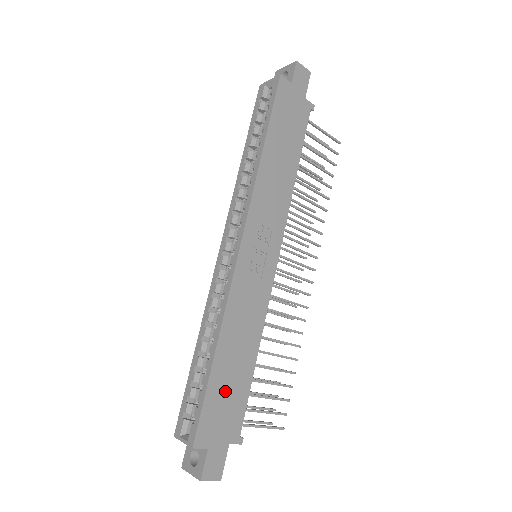
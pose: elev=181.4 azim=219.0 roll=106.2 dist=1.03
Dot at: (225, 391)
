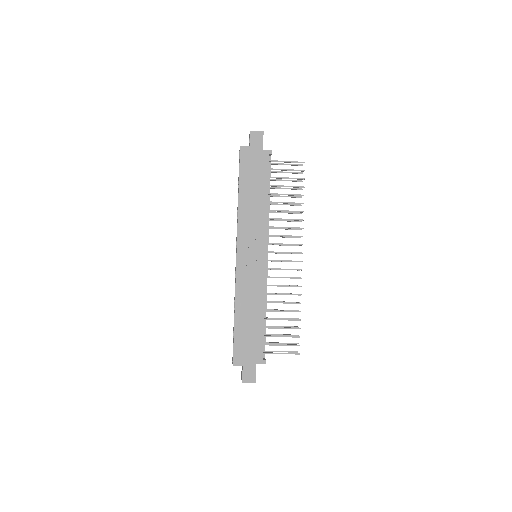
Dot at: (246, 336)
